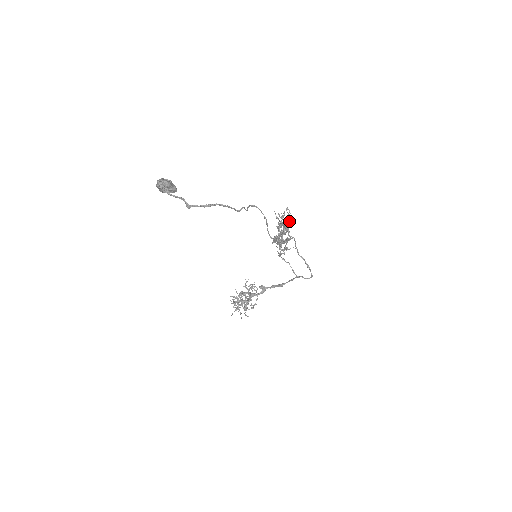
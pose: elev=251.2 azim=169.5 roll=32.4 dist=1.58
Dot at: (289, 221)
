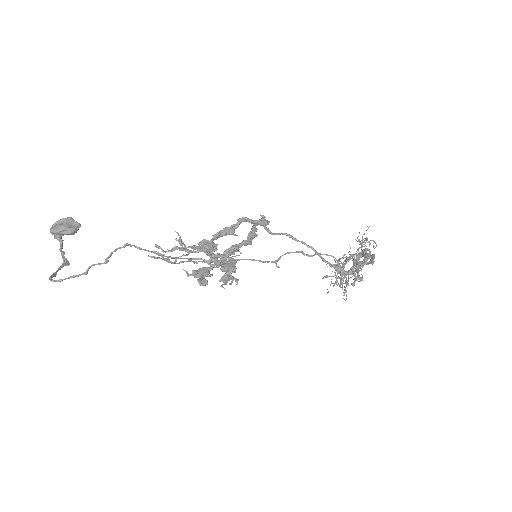
Dot at: (194, 248)
